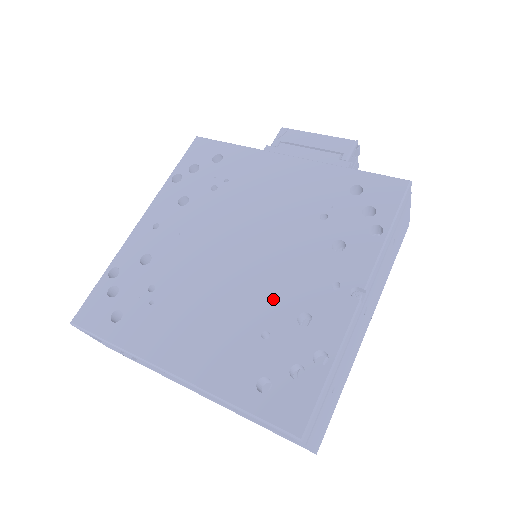
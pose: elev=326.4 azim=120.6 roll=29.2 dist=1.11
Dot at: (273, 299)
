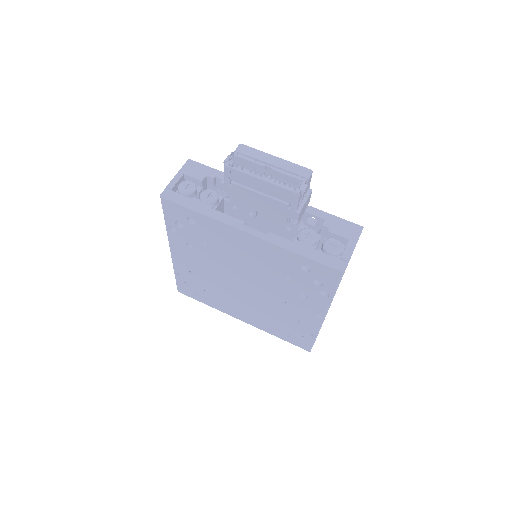
Dot at: (276, 309)
